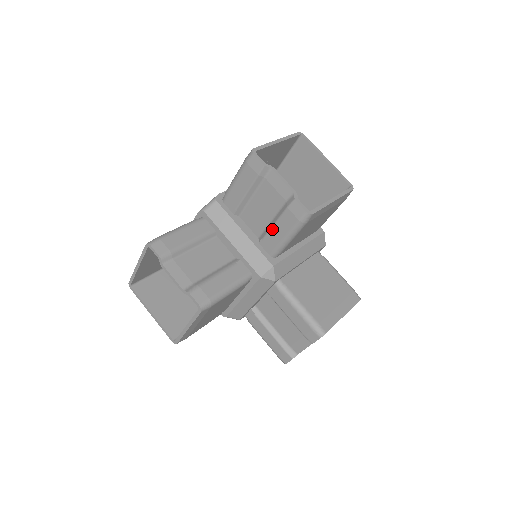
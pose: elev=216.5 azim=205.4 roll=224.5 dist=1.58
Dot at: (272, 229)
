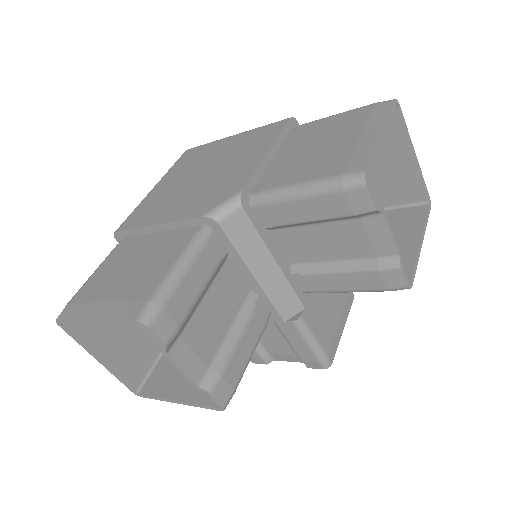
Dot at: (330, 275)
